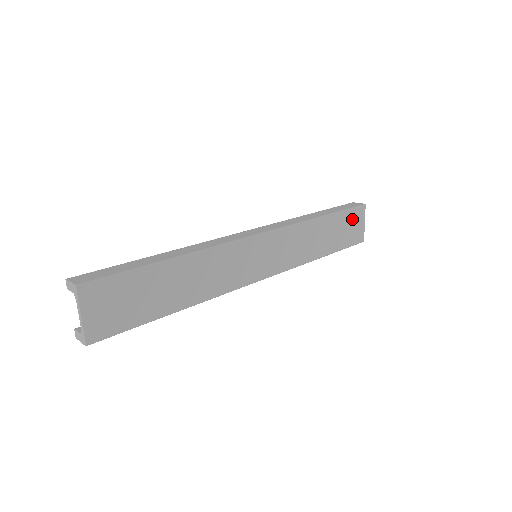
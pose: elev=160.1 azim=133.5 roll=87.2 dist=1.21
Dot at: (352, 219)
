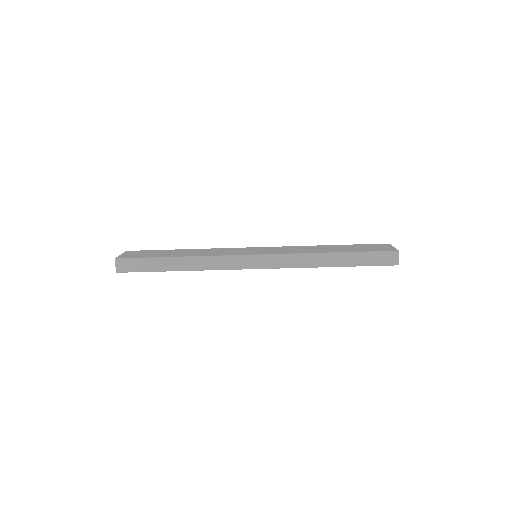
Dot at: (371, 246)
